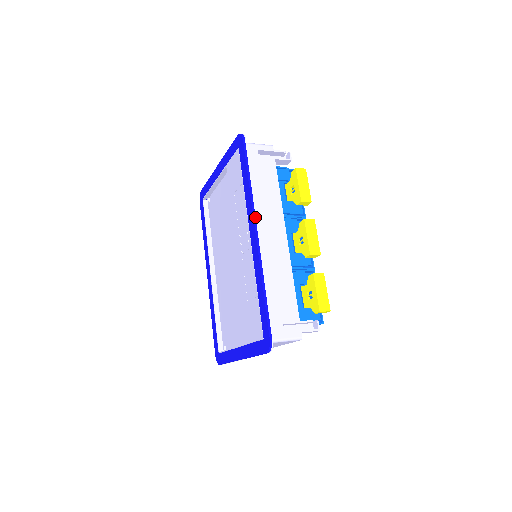
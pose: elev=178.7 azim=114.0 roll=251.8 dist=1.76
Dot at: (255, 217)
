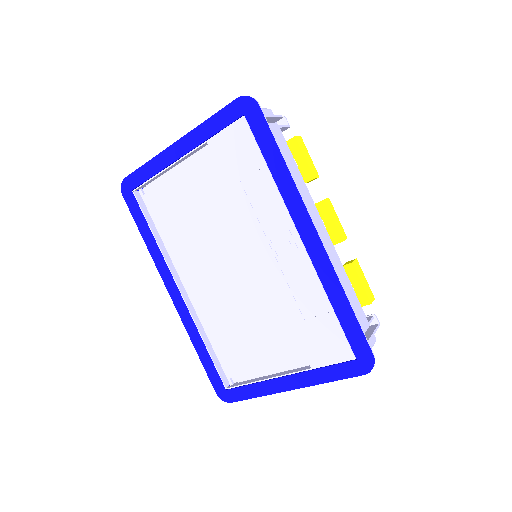
Dot at: (307, 211)
